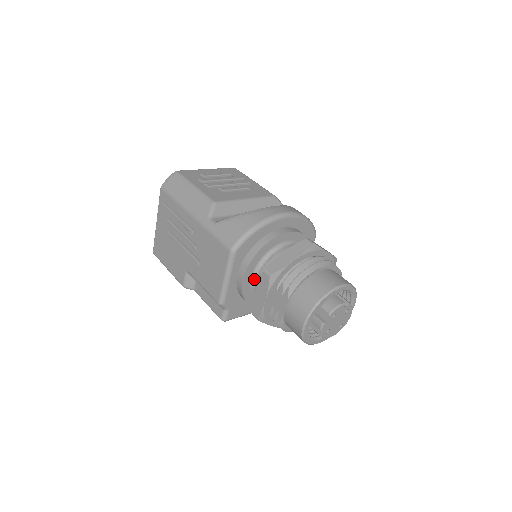
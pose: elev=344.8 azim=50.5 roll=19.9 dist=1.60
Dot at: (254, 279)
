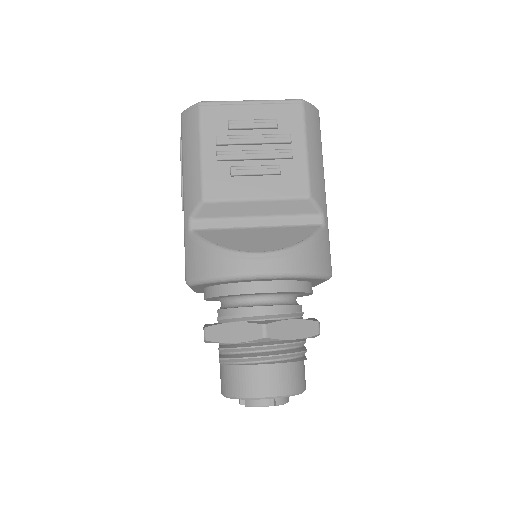
Dot at: (220, 301)
